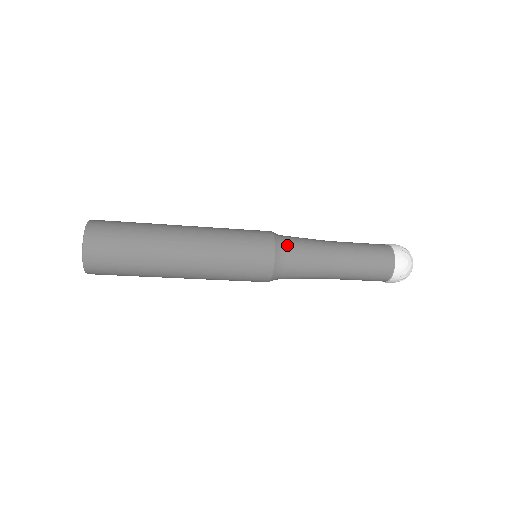
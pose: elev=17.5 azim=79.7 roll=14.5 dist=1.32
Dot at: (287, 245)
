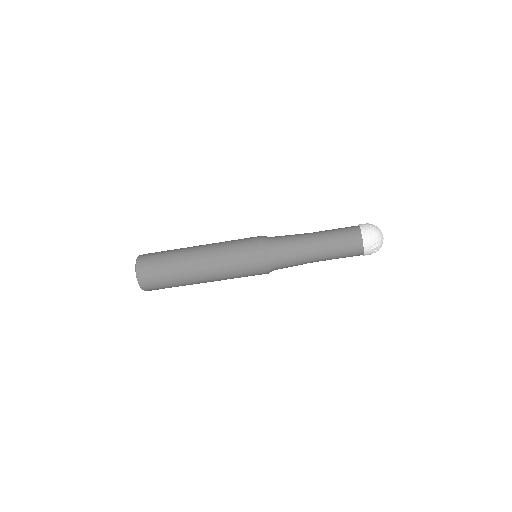
Dot at: (273, 237)
